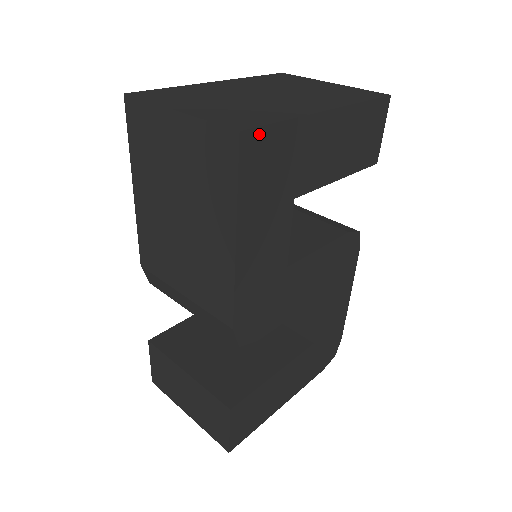
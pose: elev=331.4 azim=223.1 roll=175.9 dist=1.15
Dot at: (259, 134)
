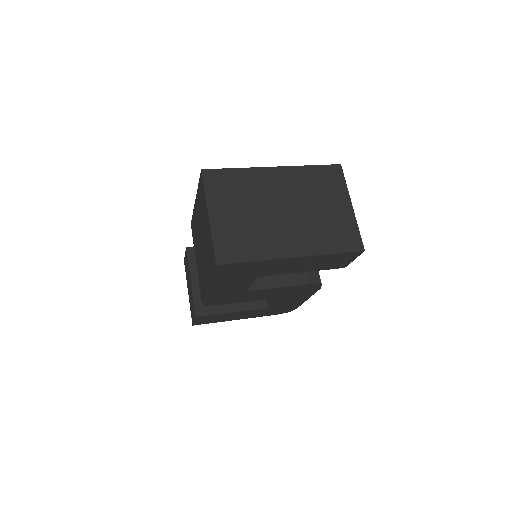
Dot at: (231, 265)
